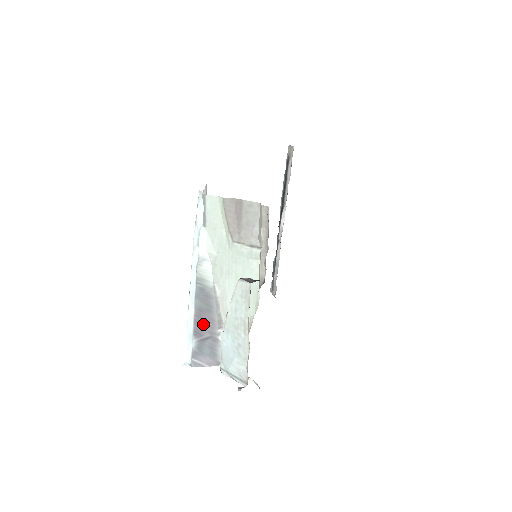
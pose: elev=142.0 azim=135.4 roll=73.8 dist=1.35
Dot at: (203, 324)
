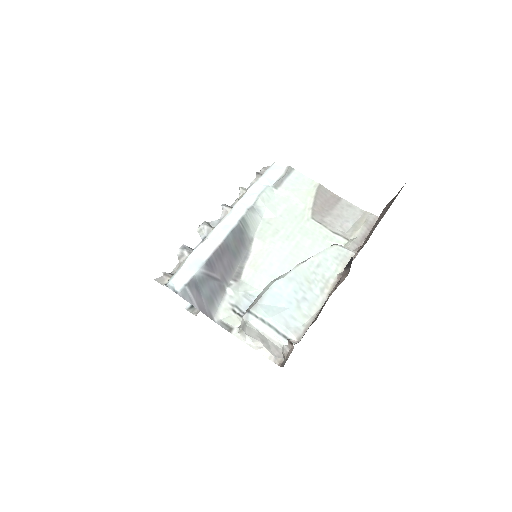
Dot at: (221, 262)
